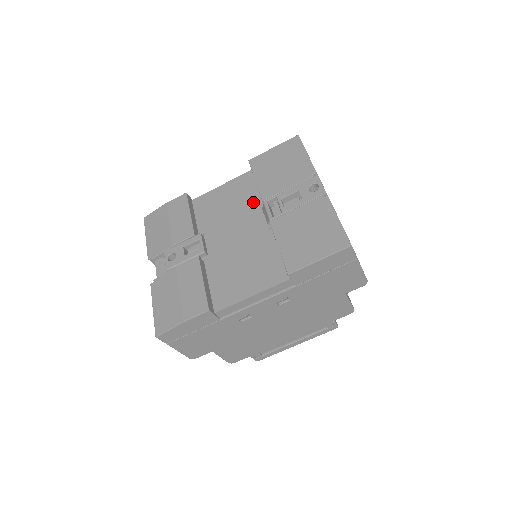
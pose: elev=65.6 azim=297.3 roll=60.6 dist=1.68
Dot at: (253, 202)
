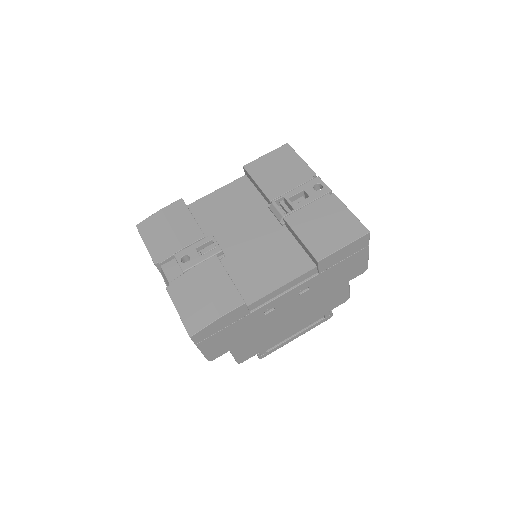
Dot at: (256, 204)
